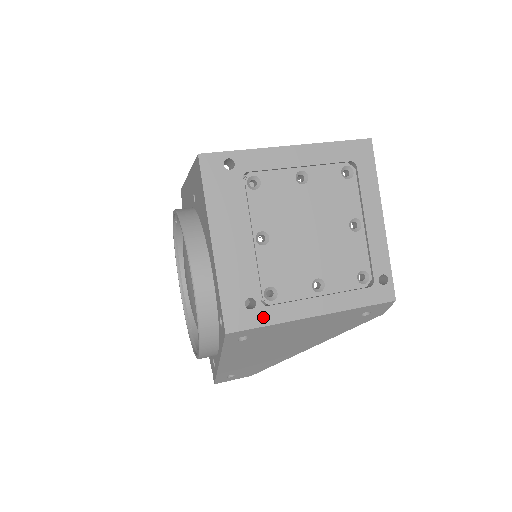
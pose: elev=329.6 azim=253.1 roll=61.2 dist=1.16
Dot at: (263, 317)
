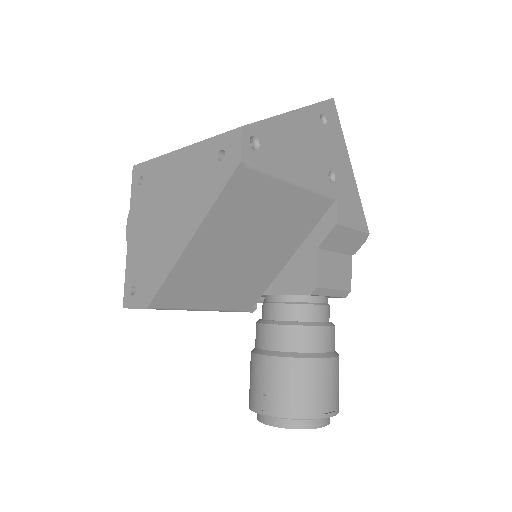
Dot at: occluded
